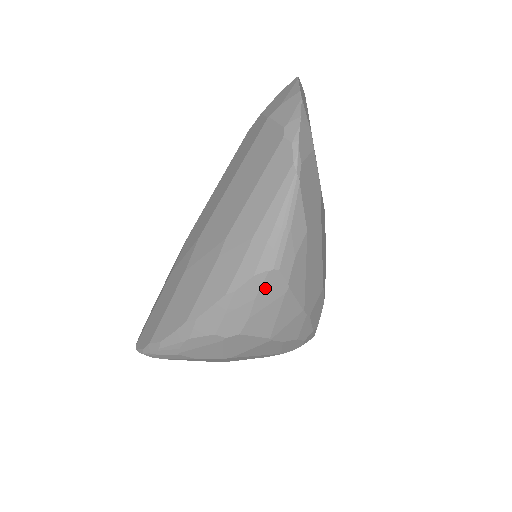
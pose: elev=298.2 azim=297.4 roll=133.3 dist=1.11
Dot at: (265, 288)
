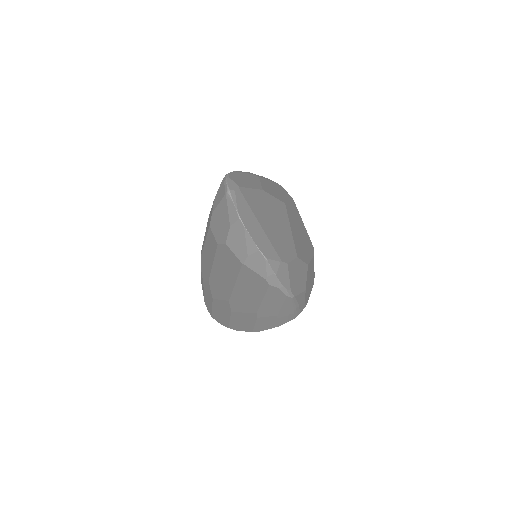
Dot at: occluded
